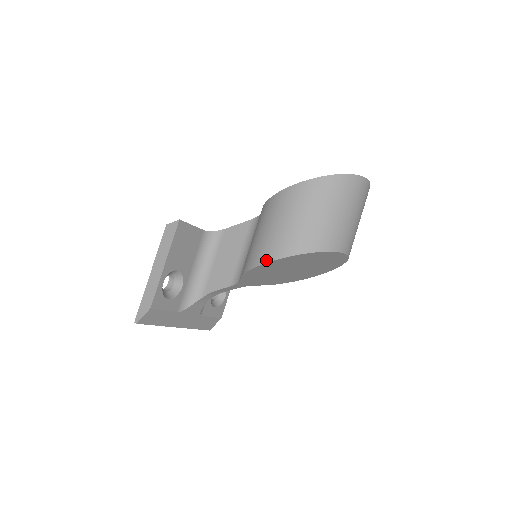
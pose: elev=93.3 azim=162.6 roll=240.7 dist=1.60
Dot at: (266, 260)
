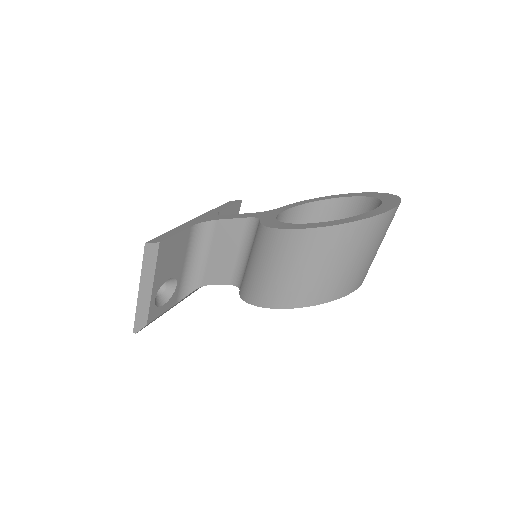
Dot at: (266, 305)
